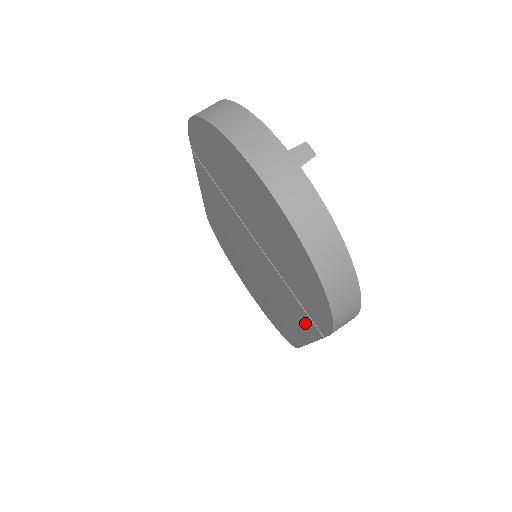
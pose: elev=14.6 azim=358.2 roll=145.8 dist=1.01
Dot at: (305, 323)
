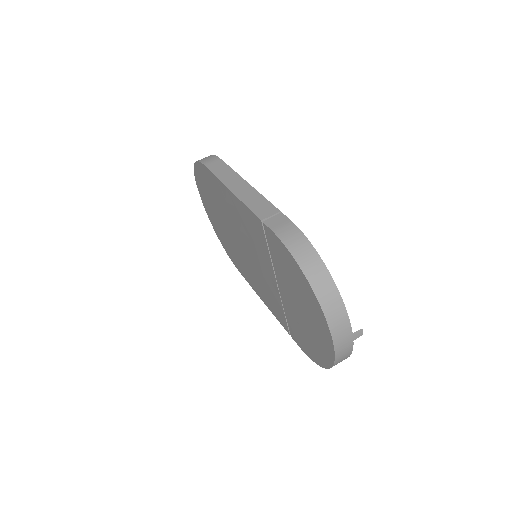
Dot at: (277, 313)
